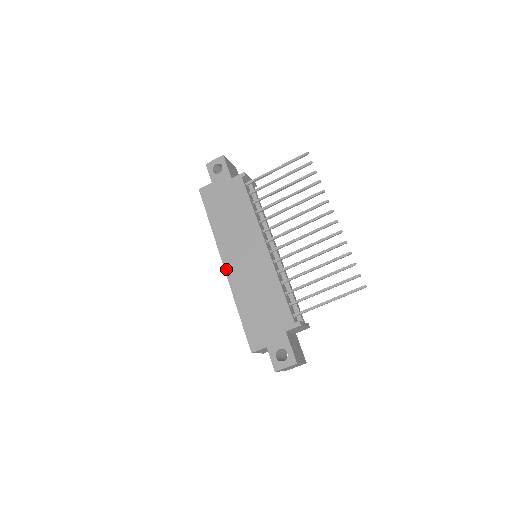
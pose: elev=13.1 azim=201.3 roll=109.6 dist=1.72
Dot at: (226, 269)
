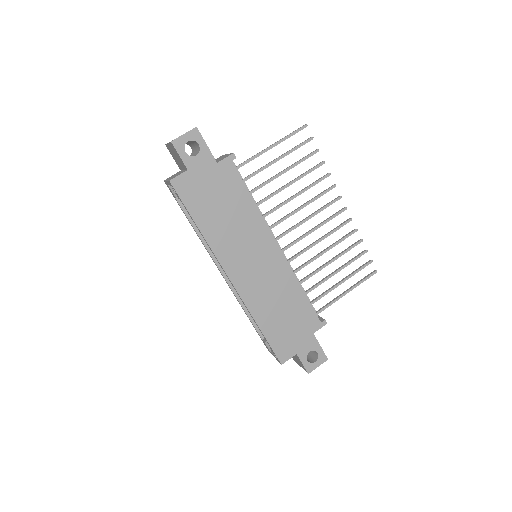
Dot at: (235, 284)
